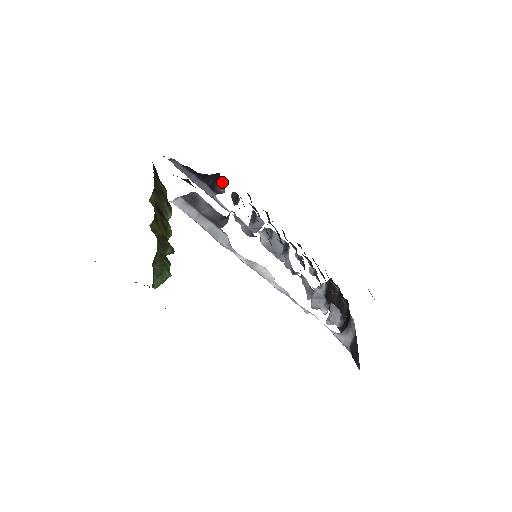
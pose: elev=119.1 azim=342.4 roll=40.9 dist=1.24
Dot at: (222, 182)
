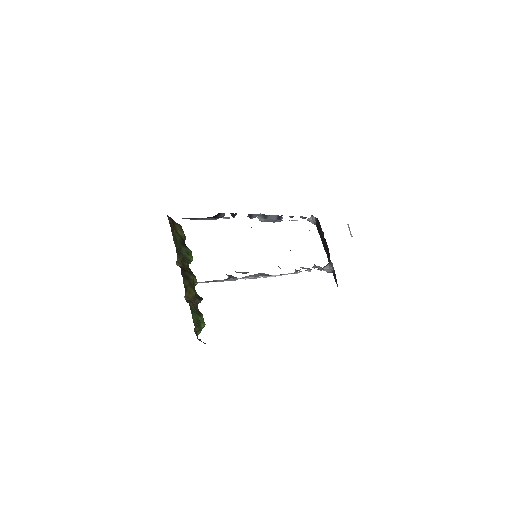
Dot at: (221, 213)
